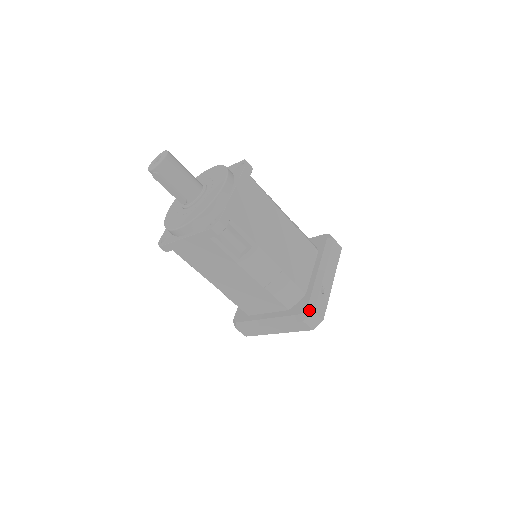
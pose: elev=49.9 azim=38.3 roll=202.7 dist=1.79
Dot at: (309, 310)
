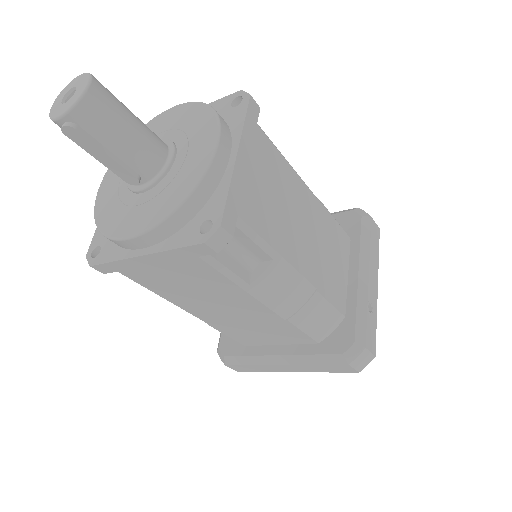
Dot at: (357, 346)
